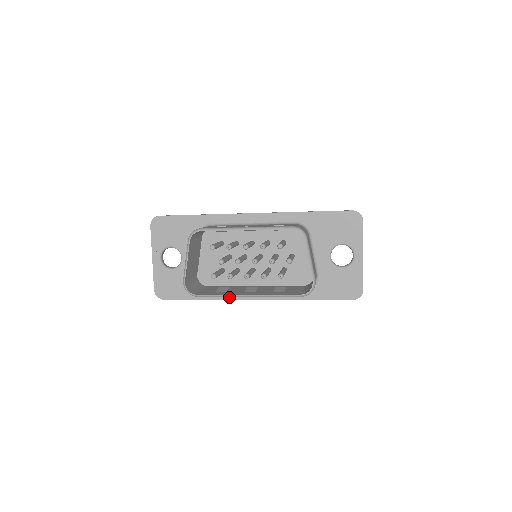
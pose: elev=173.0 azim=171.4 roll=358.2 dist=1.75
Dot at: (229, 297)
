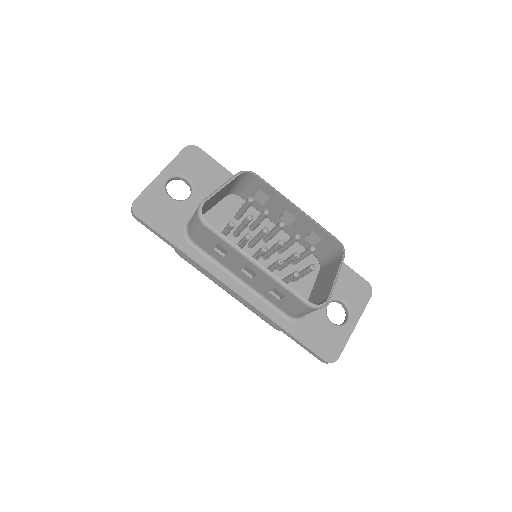
Dot at: (208, 267)
